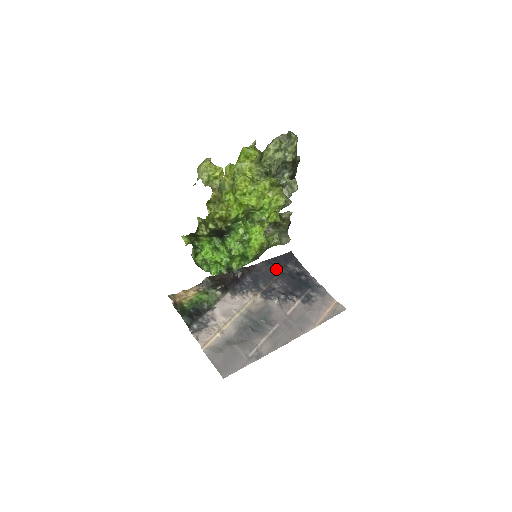
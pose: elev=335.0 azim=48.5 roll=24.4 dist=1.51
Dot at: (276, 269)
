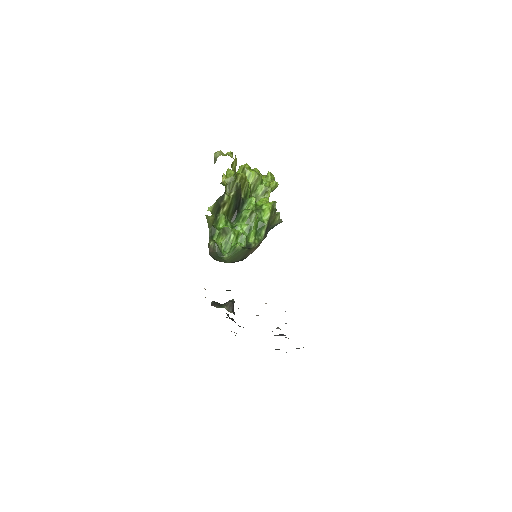
Dot at: occluded
